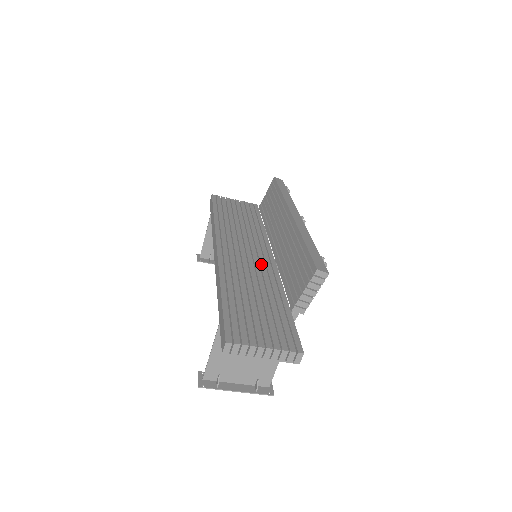
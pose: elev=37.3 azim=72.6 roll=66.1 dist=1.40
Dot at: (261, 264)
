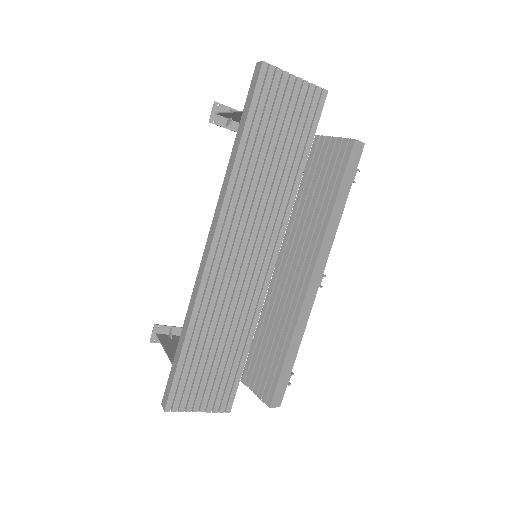
Dot at: (254, 277)
